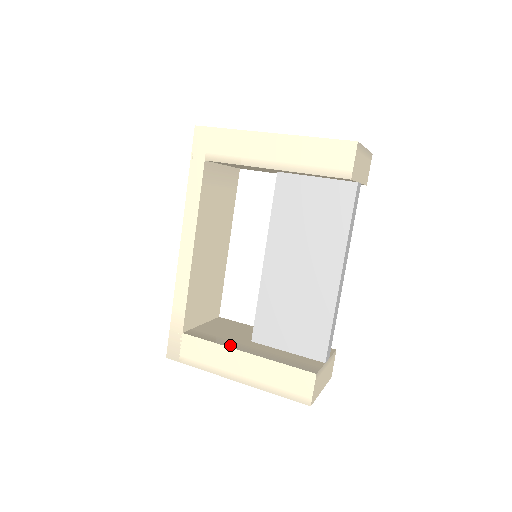
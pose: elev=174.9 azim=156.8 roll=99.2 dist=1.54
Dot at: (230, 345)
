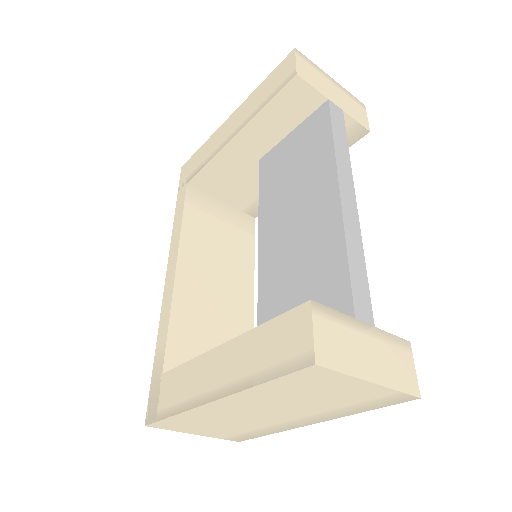
Dot at: occluded
